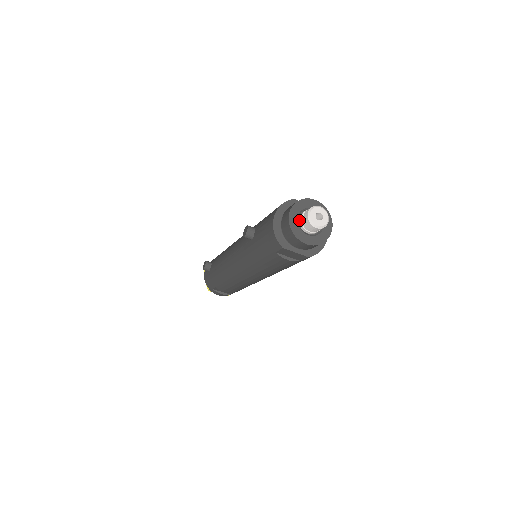
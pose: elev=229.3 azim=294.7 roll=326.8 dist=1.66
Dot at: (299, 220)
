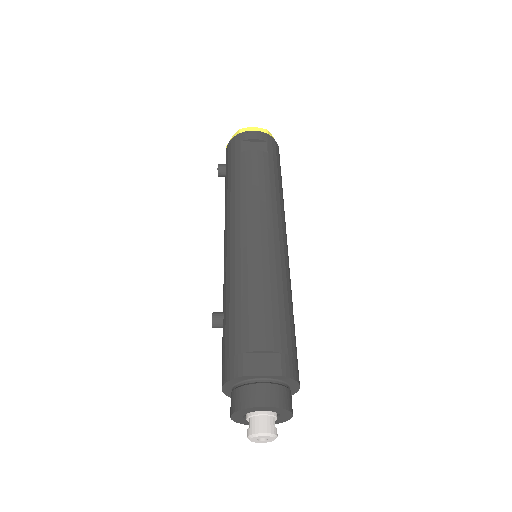
Dot at: (246, 417)
